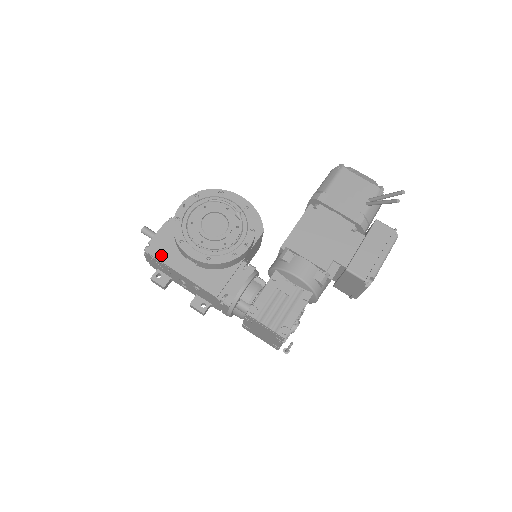
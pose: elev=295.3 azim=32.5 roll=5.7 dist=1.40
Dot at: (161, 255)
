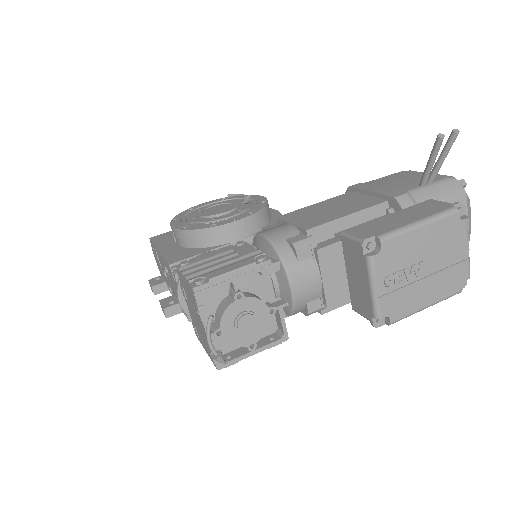
Dot at: (158, 239)
